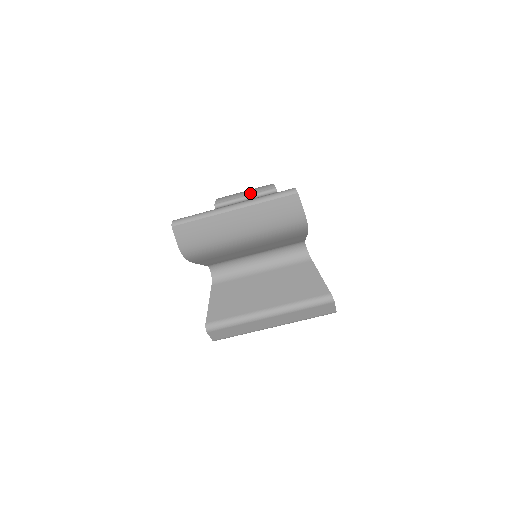
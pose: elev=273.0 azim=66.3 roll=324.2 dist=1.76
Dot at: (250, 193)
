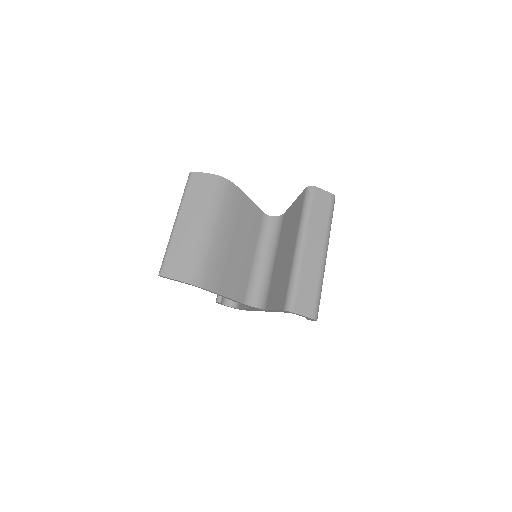
Dot at: occluded
